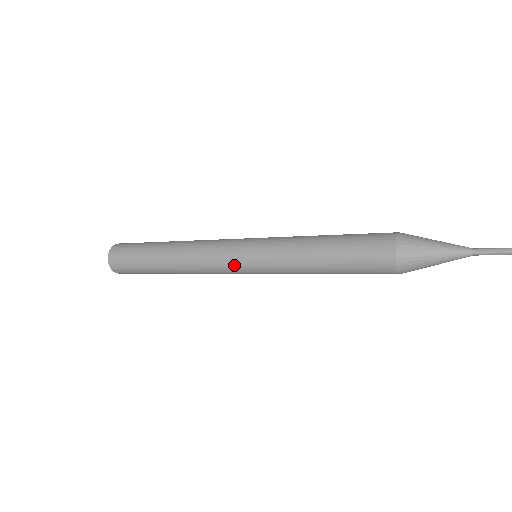
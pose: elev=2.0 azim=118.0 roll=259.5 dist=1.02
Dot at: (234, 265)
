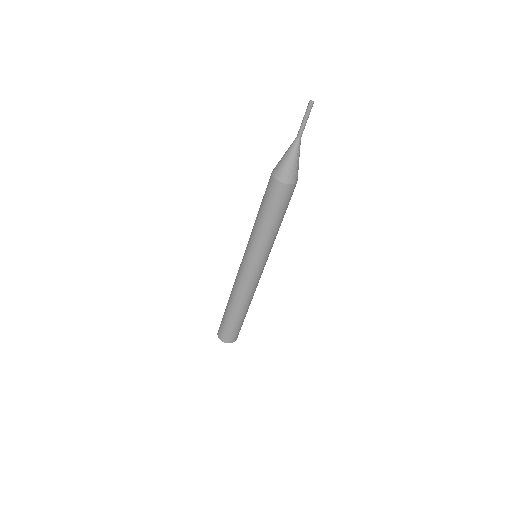
Dot at: (242, 259)
